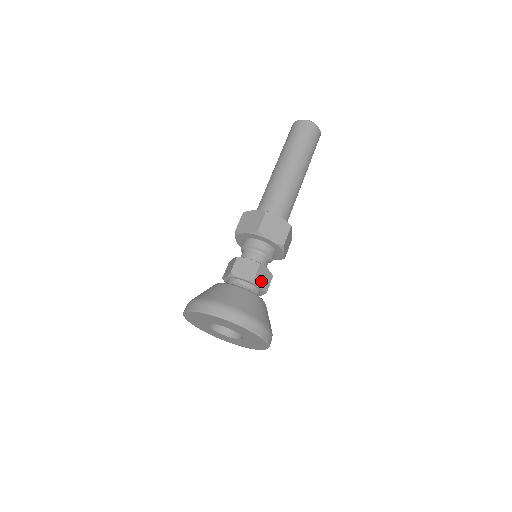
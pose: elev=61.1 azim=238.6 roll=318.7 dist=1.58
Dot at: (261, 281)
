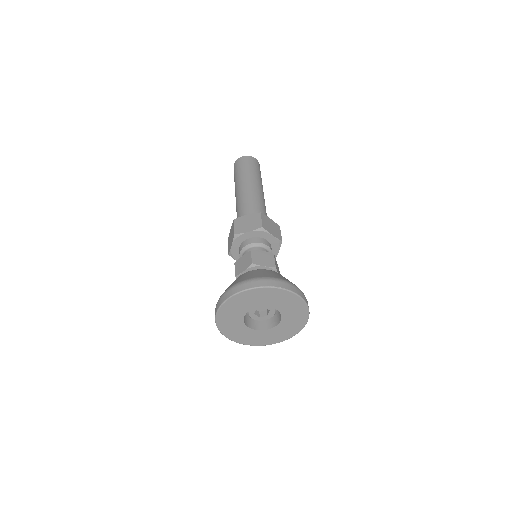
Dot at: (262, 261)
